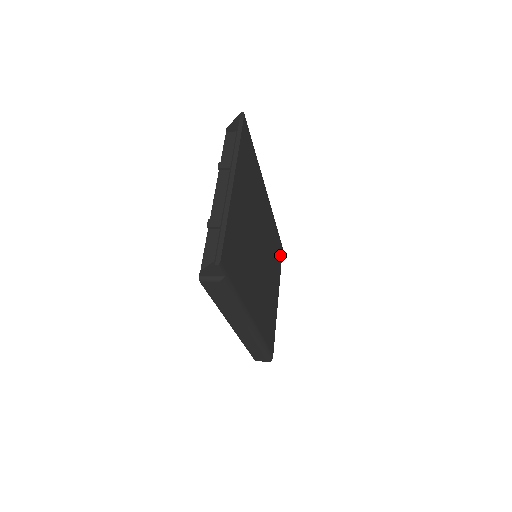
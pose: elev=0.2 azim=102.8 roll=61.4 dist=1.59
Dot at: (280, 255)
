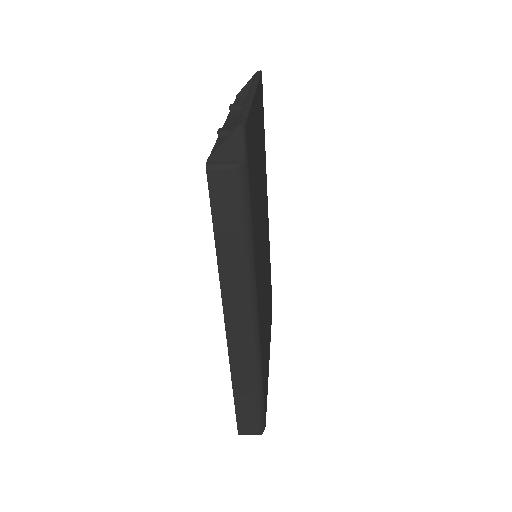
Dot at: (271, 309)
